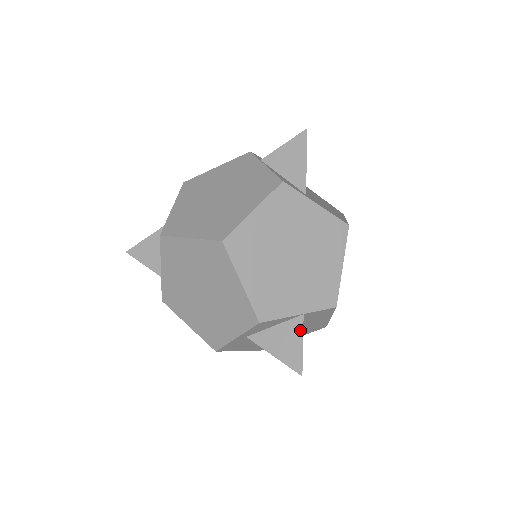
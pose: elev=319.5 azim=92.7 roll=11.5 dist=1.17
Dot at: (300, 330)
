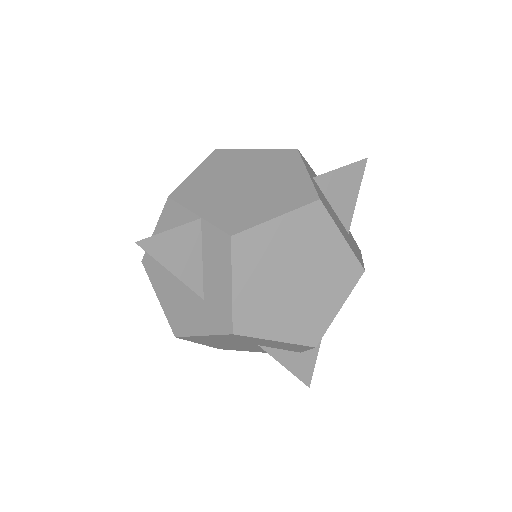
Dot at: (184, 225)
